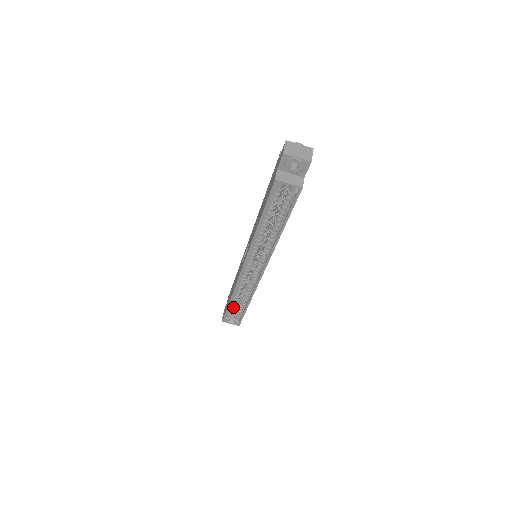
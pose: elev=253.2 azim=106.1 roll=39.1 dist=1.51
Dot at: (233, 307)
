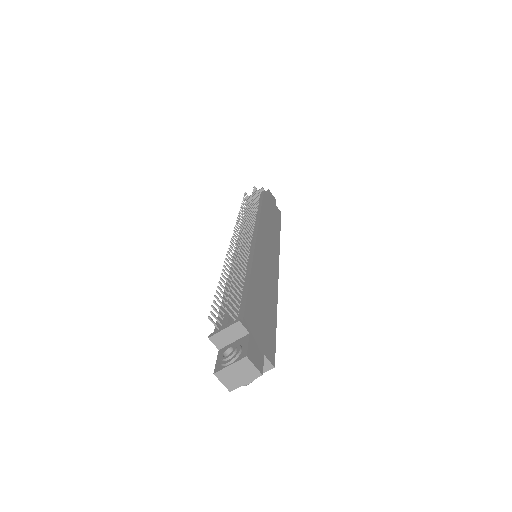
Dot at: occluded
